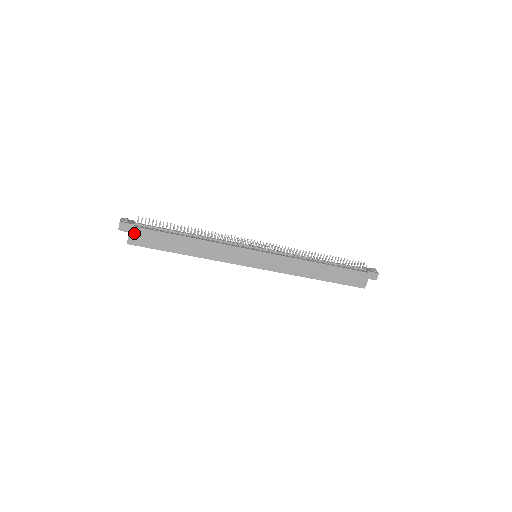
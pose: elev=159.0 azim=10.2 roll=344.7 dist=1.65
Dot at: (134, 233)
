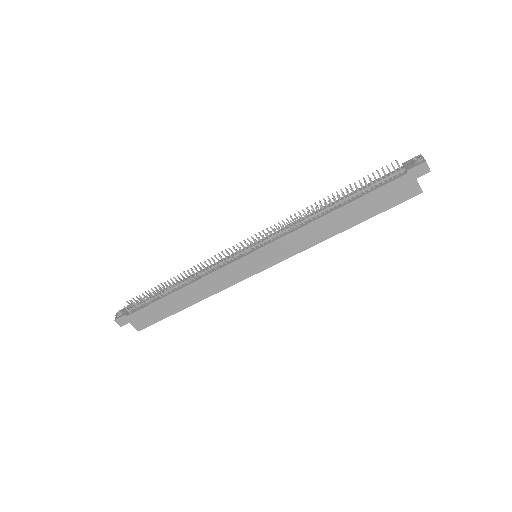
Dot at: (133, 320)
